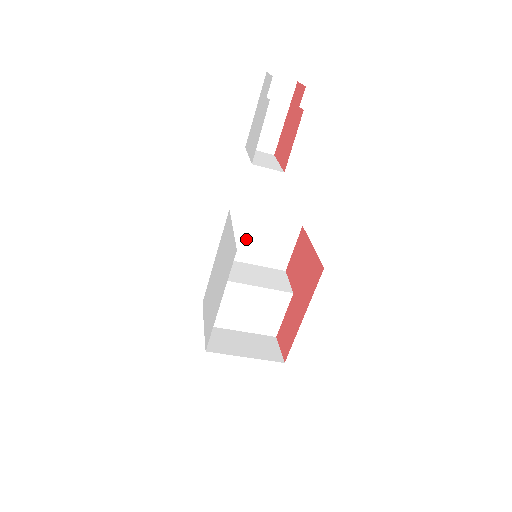
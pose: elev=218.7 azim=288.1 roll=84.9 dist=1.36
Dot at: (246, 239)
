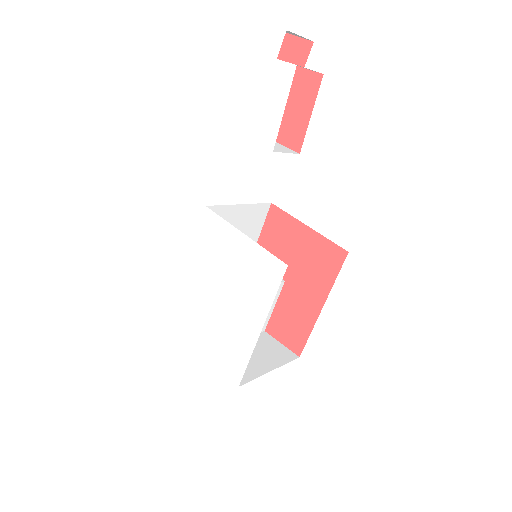
Dot at: occluded
